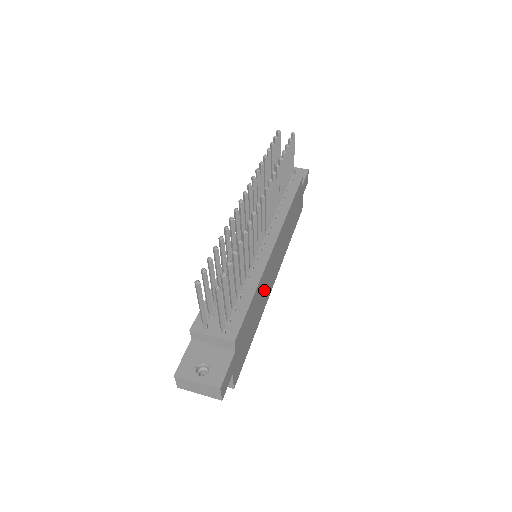
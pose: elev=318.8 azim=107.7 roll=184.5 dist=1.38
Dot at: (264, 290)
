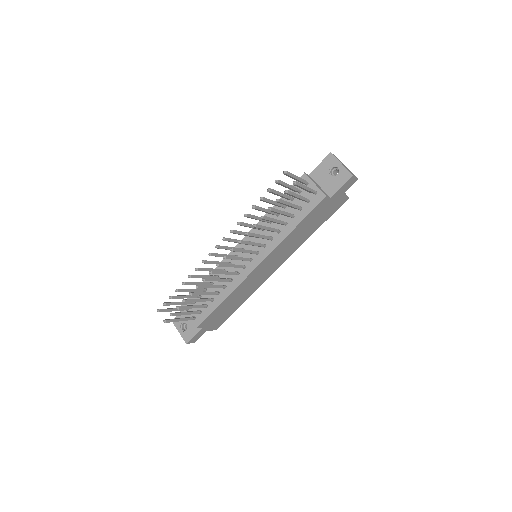
Dot at: (249, 286)
